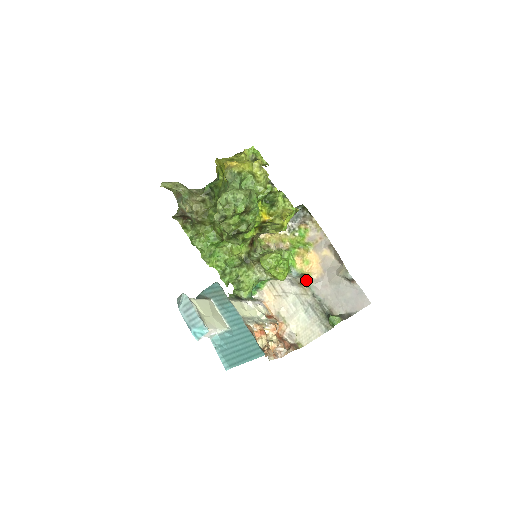
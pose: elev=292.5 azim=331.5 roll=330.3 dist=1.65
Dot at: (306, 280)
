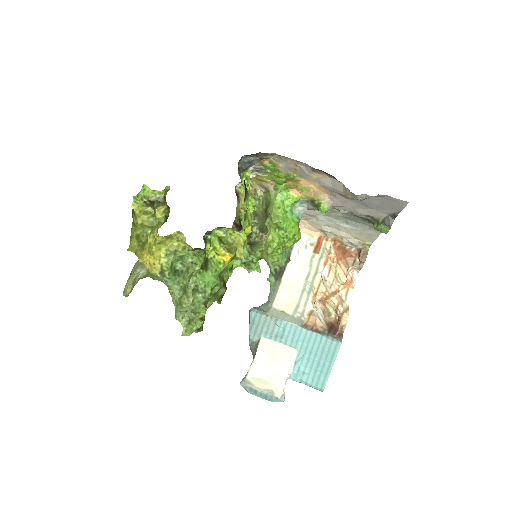
Dot at: (321, 211)
